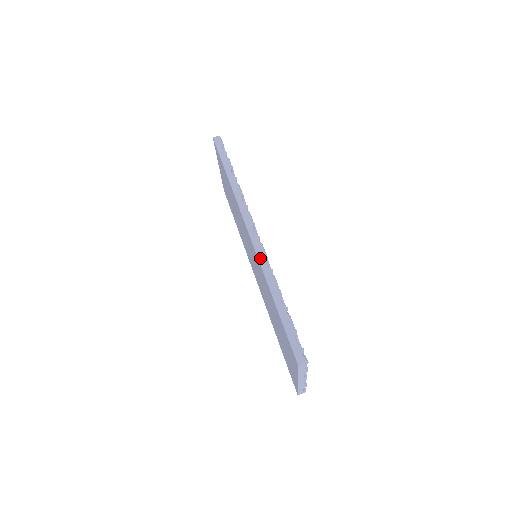
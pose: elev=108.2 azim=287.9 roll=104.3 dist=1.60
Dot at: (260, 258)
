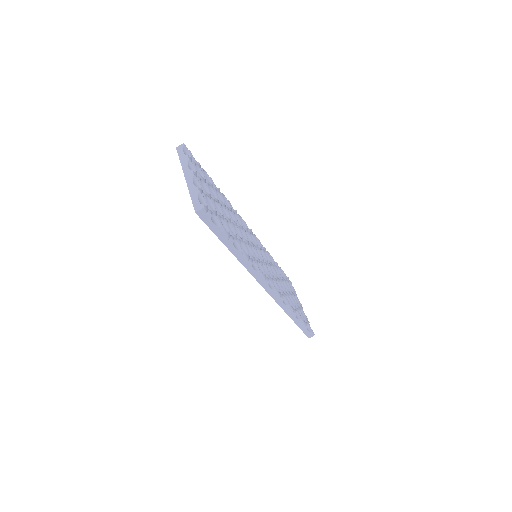
Dot at: (278, 303)
